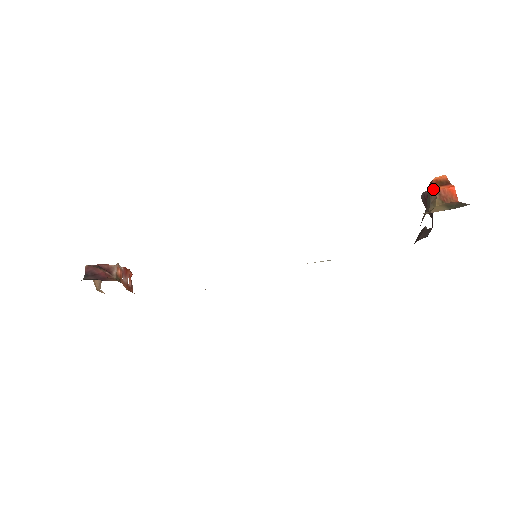
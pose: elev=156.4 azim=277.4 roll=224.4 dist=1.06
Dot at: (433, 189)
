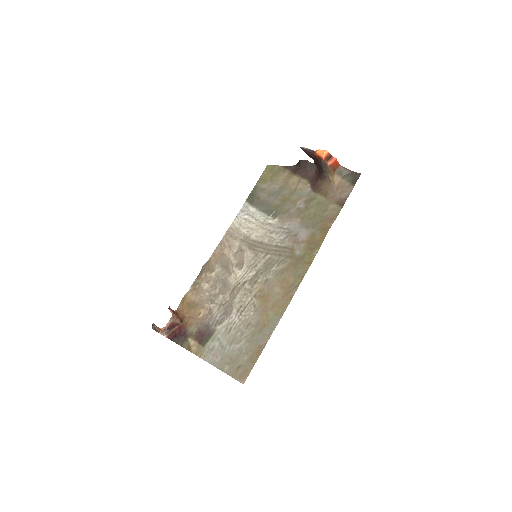
Dot at: (327, 166)
